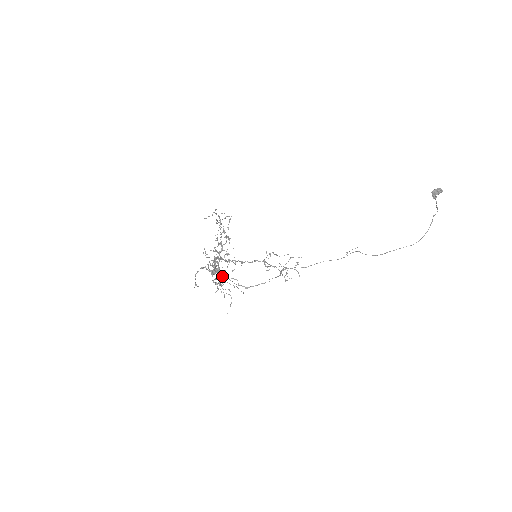
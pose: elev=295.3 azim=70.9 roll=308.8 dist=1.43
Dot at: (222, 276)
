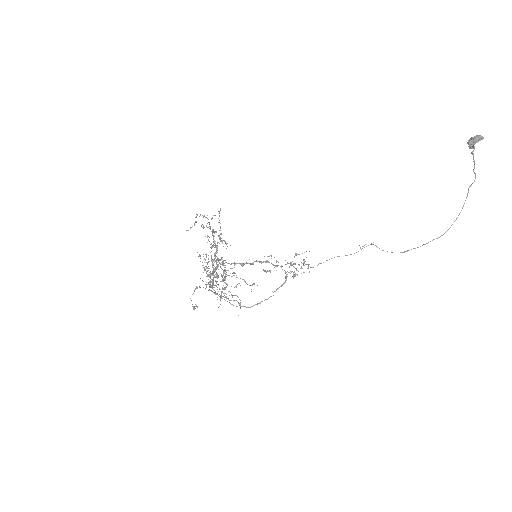
Dot at: occluded
